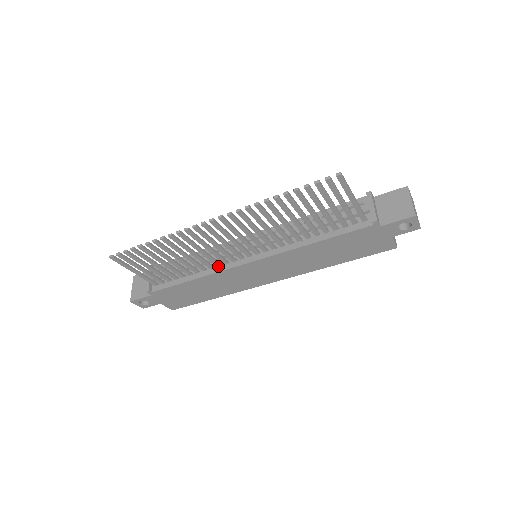
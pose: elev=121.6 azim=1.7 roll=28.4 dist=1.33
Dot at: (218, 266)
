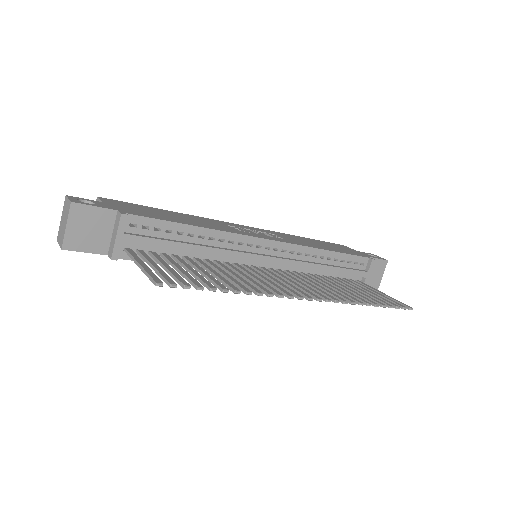
Dot at: (224, 264)
